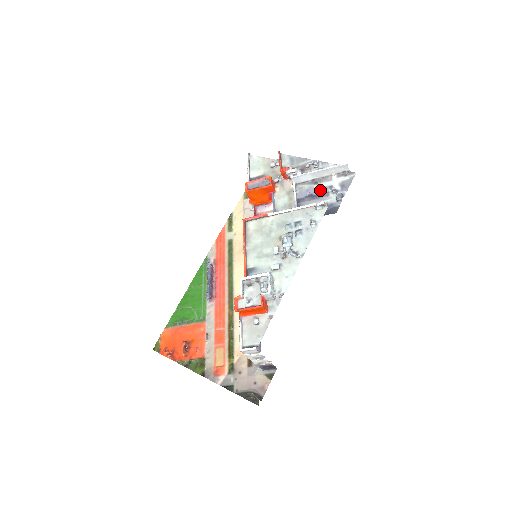
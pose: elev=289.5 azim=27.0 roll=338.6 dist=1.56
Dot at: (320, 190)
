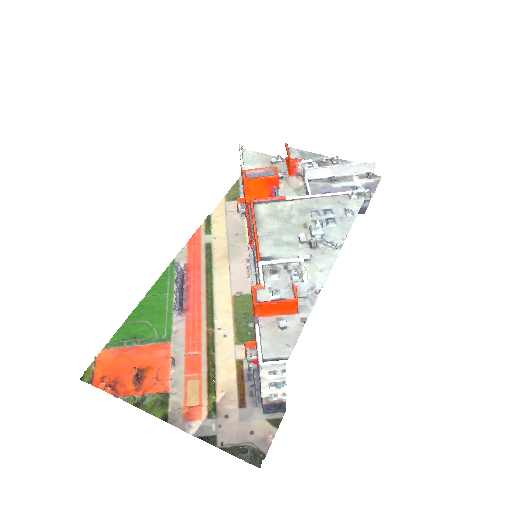
Dot at: (340, 189)
